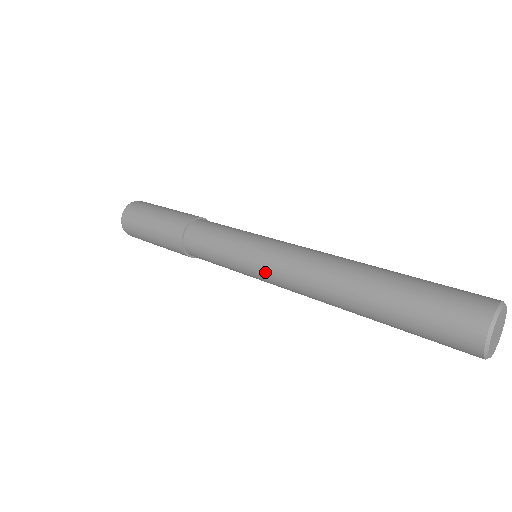
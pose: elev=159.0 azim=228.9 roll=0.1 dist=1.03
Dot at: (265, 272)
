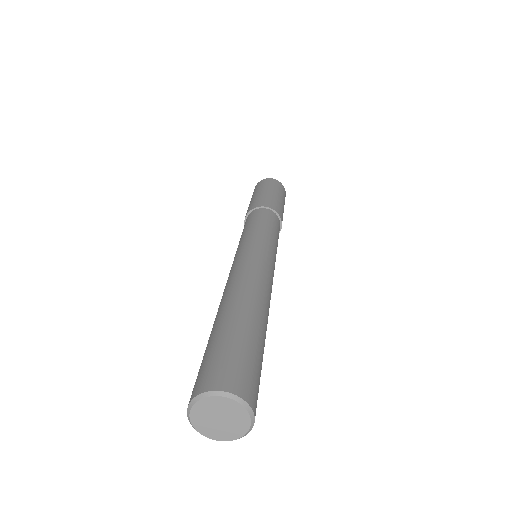
Dot at: (237, 255)
